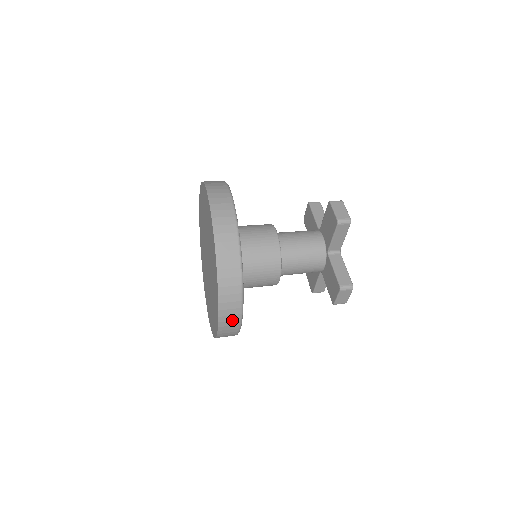
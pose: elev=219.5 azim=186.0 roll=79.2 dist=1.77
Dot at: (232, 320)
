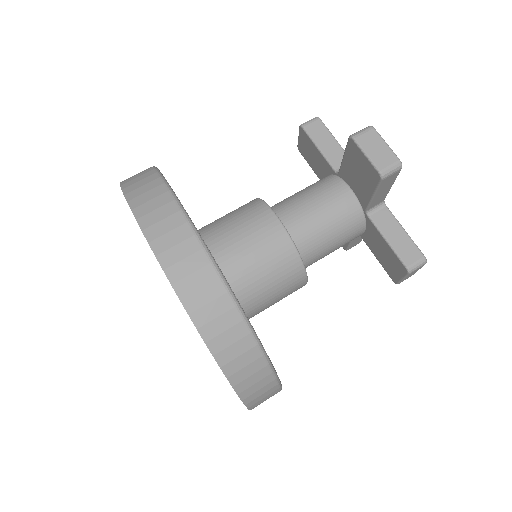
Dot at: (268, 397)
